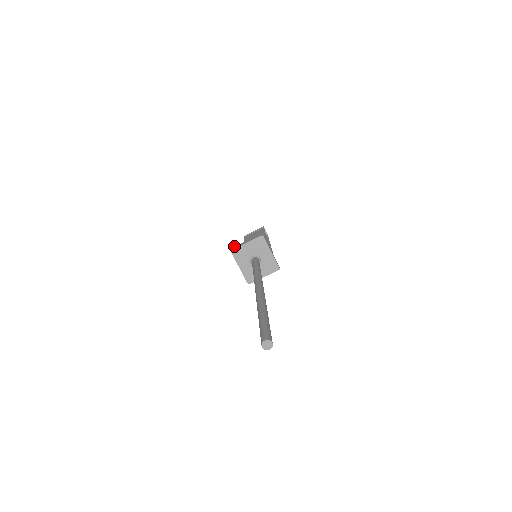
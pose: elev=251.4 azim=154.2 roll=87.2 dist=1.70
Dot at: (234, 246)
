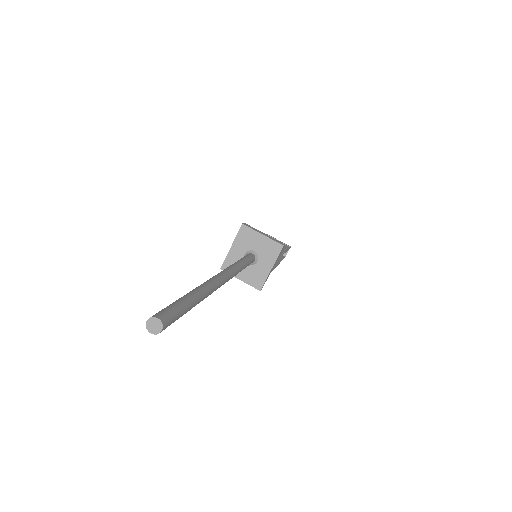
Dot at: occluded
